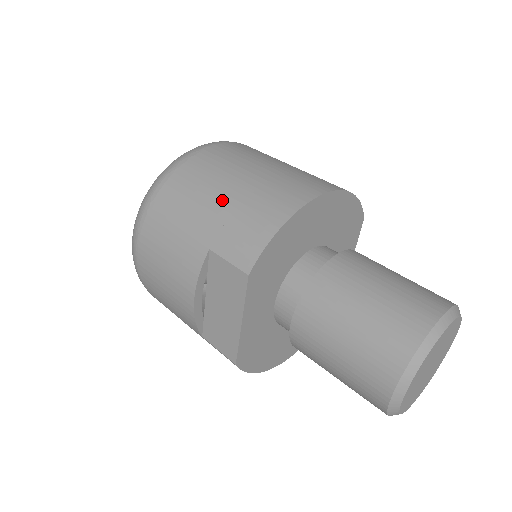
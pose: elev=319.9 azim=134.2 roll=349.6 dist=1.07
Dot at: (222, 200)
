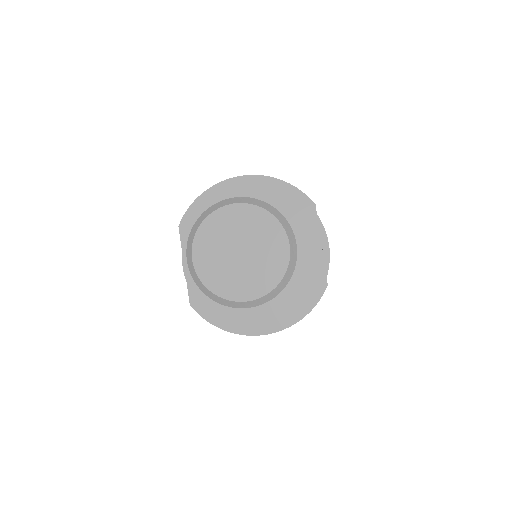
Dot at: occluded
